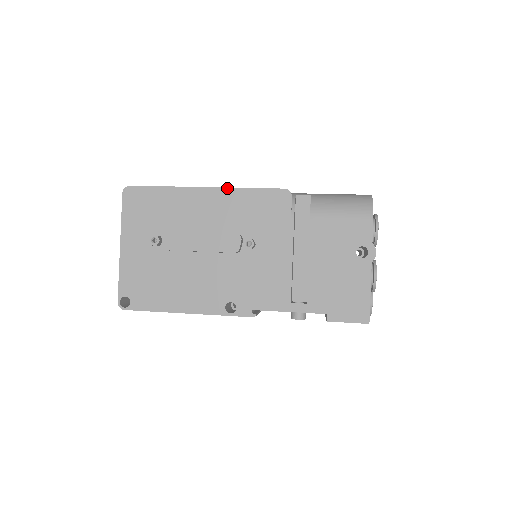
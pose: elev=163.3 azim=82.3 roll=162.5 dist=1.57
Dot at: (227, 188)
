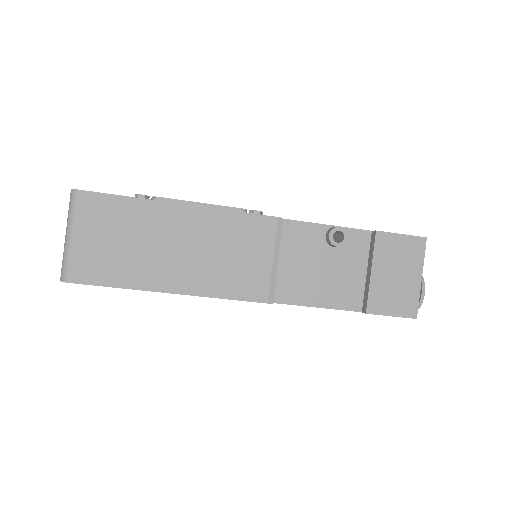
Dot at: occluded
